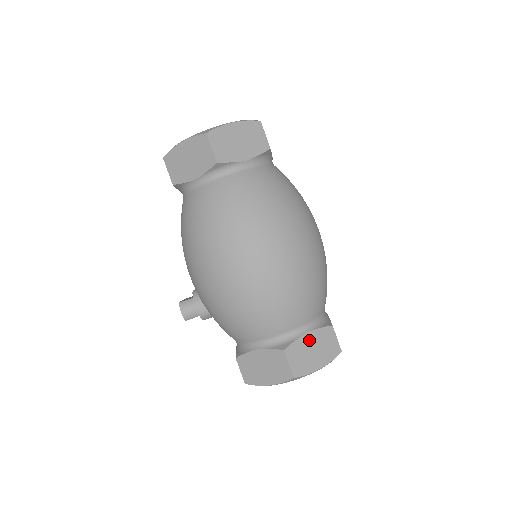
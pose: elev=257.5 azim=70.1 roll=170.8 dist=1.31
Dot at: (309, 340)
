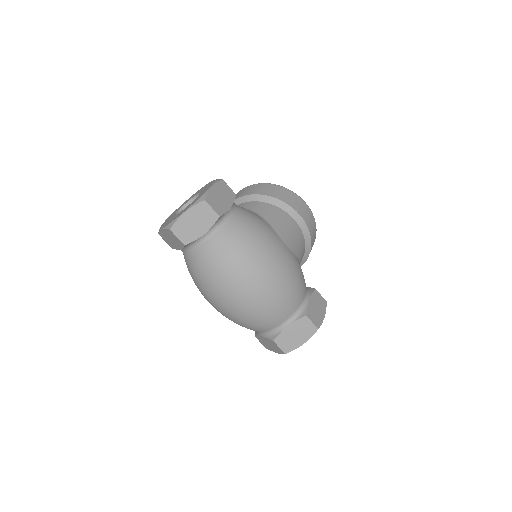
Dot at: (290, 330)
